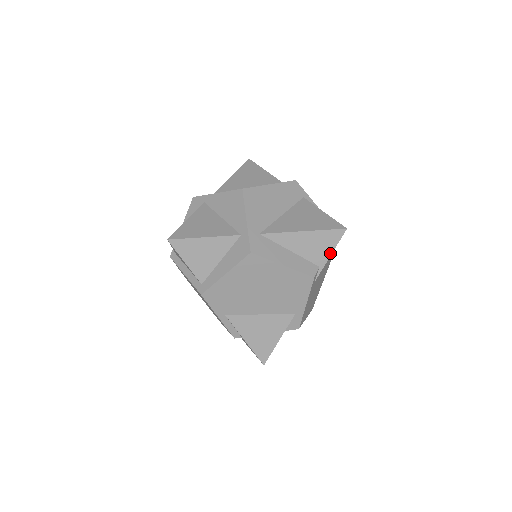
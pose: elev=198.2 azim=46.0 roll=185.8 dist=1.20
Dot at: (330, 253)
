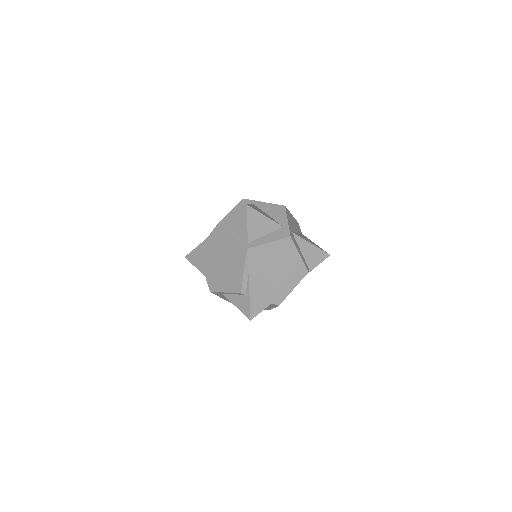
Dot at: (317, 264)
